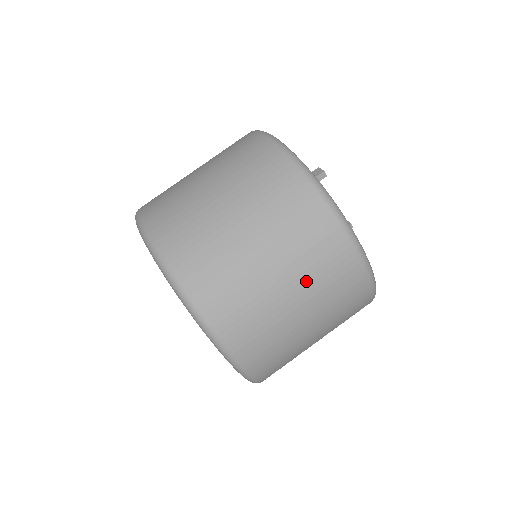
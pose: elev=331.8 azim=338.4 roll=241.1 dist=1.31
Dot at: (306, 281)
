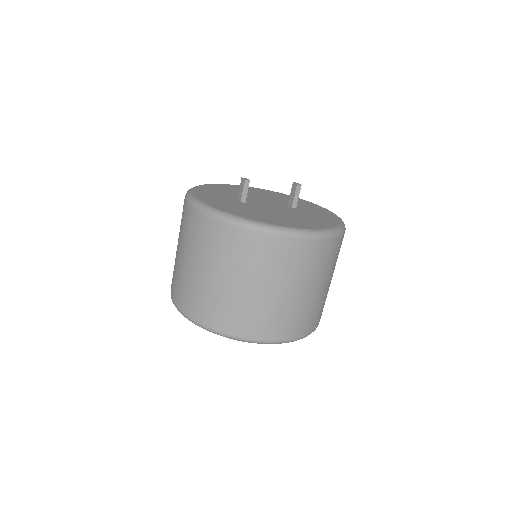
Dot at: (274, 277)
